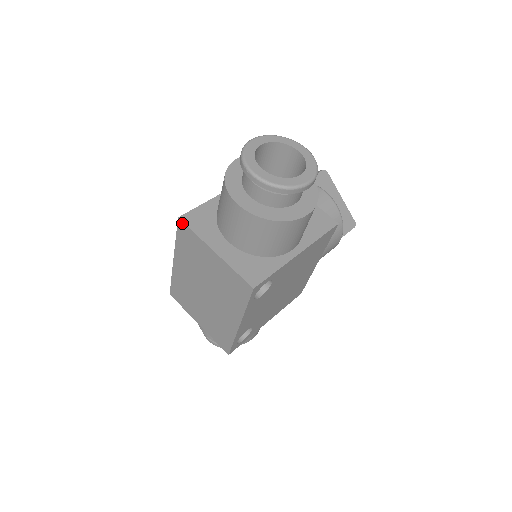
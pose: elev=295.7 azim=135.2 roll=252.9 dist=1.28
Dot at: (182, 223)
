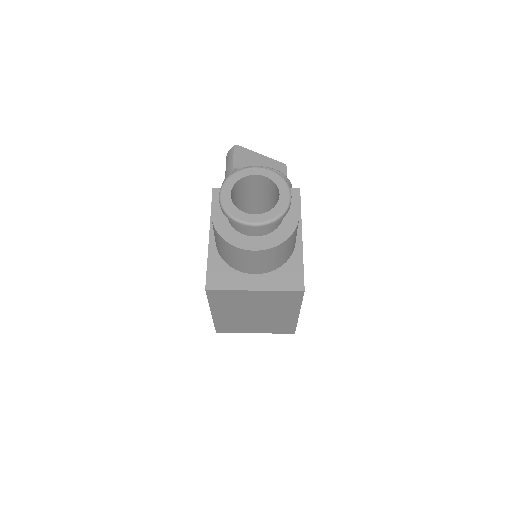
Dot at: (211, 291)
